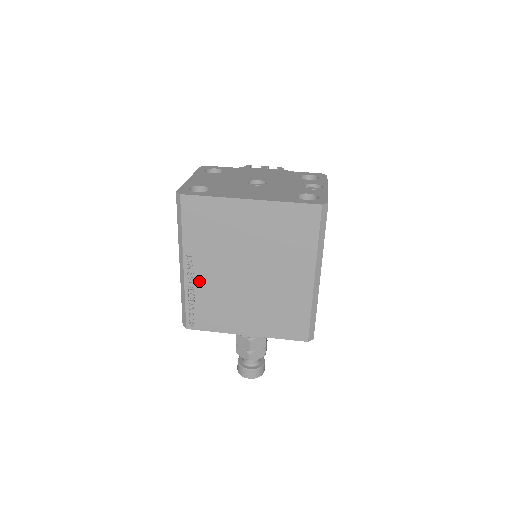
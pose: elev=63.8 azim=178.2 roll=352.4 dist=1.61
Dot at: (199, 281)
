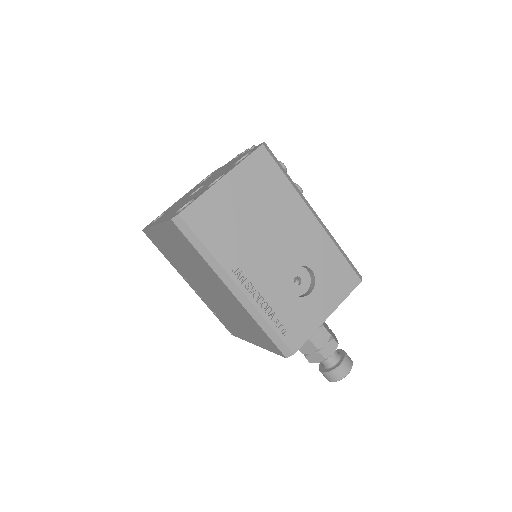
Dot at: (202, 296)
